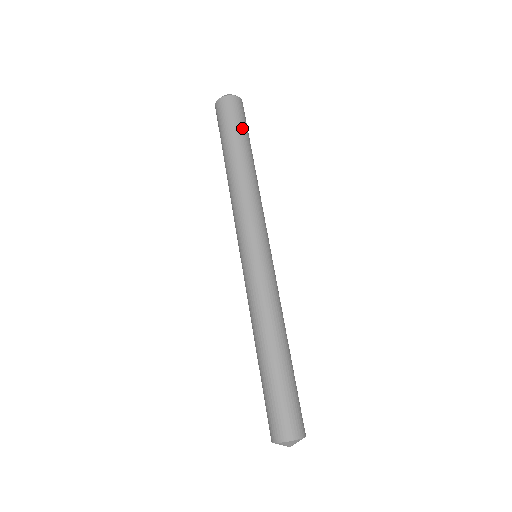
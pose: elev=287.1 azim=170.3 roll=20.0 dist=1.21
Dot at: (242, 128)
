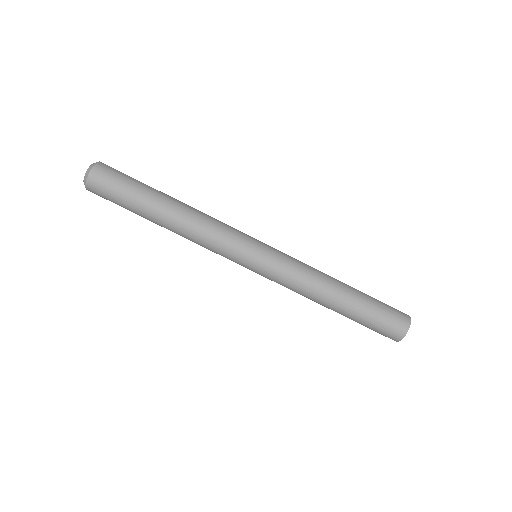
Dot at: (126, 197)
